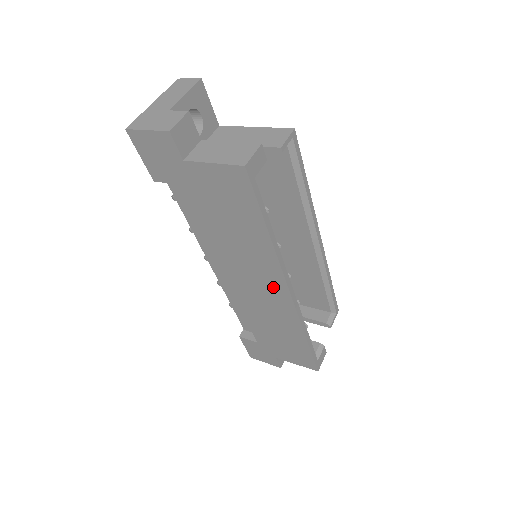
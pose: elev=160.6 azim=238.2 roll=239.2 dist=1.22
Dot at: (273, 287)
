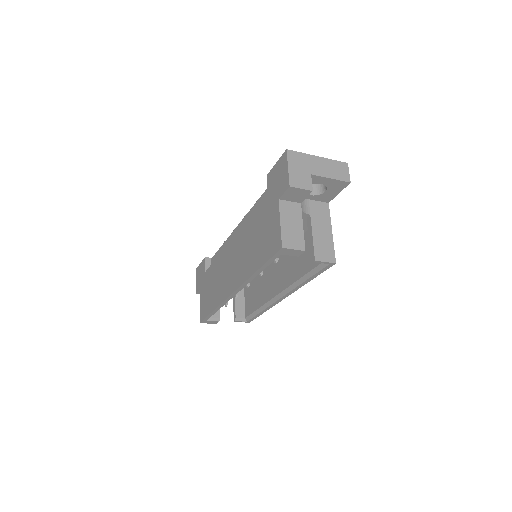
Dot at: (233, 279)
